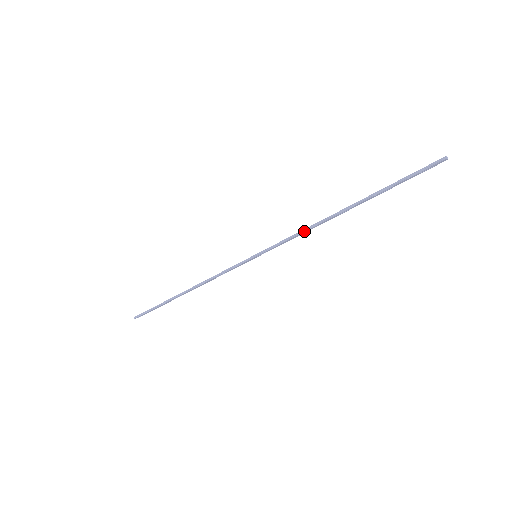
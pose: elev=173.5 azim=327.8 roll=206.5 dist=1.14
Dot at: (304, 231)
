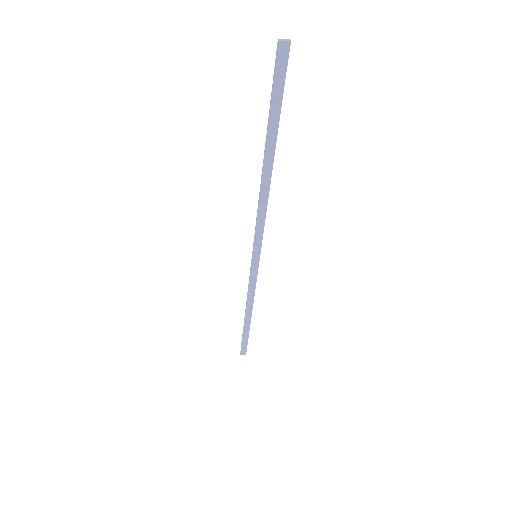
Dot at: (258, 208)
